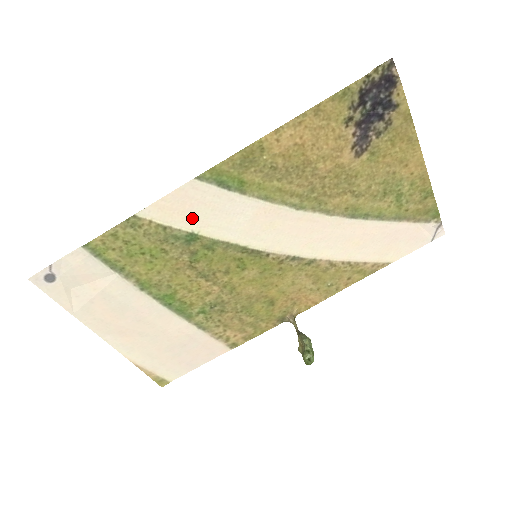
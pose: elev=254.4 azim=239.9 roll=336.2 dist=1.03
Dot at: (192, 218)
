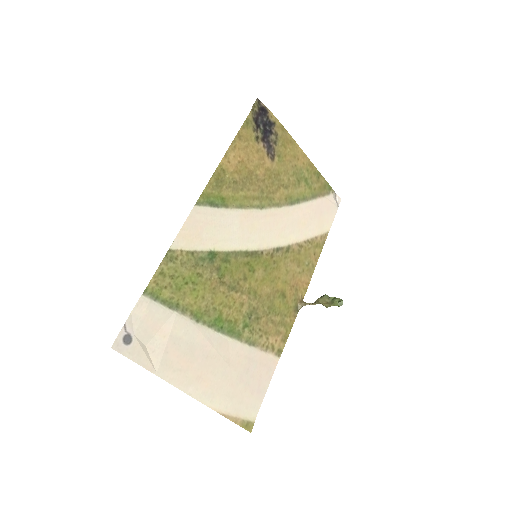
Dot at: (206, 239)
